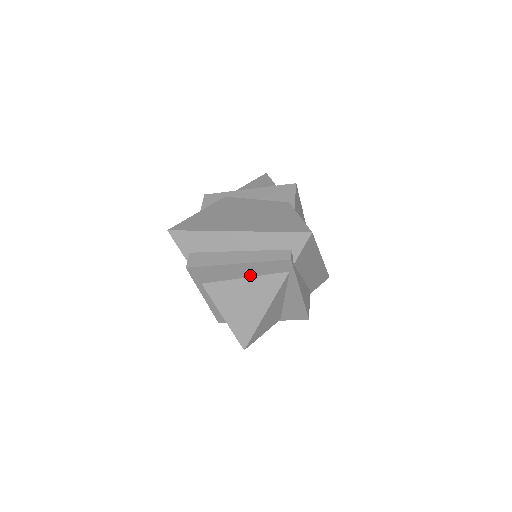
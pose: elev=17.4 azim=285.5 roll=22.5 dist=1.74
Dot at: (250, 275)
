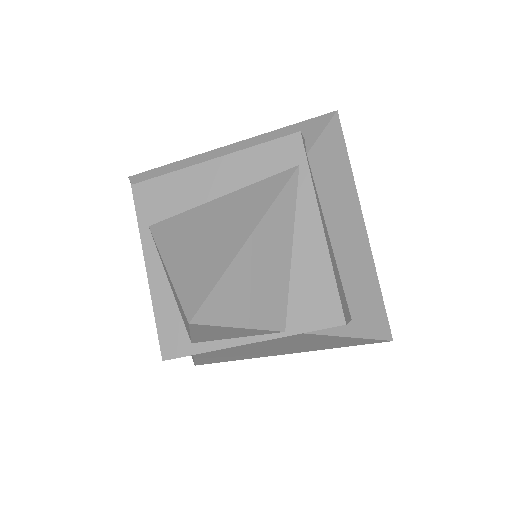
Dot at: (231, 188)
